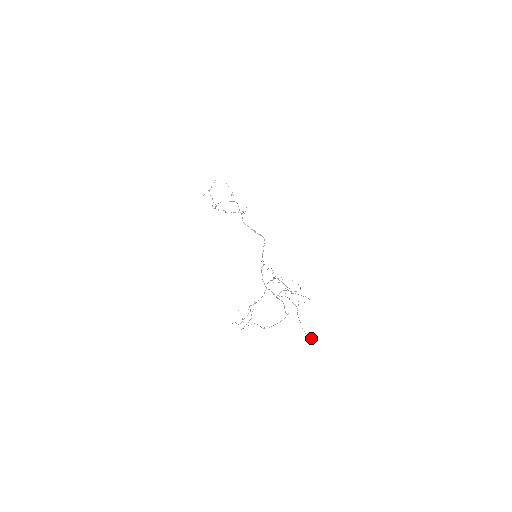
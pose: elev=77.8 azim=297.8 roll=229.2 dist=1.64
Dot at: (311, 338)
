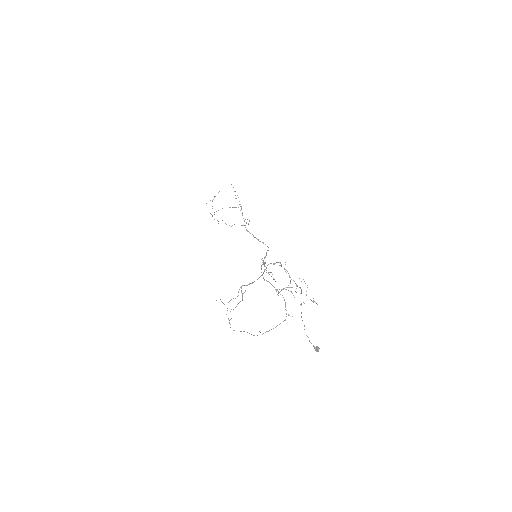
Dot at: (316, 347)
